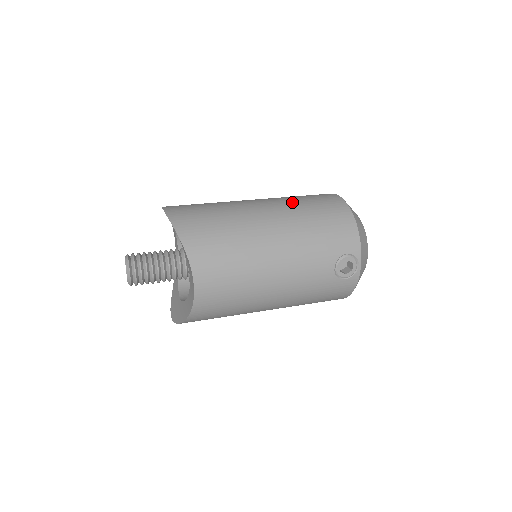
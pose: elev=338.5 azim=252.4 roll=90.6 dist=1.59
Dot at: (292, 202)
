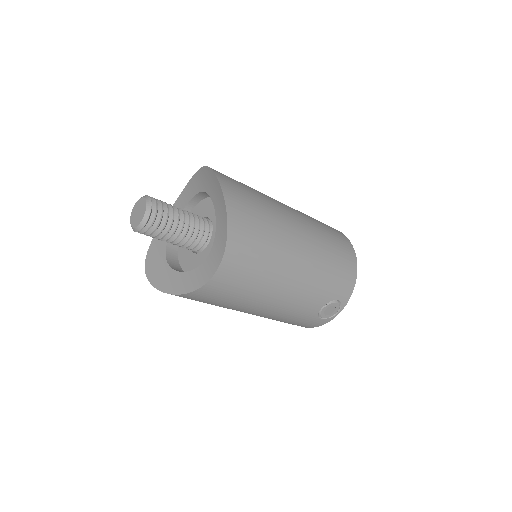
Dot at: (319, 229)
